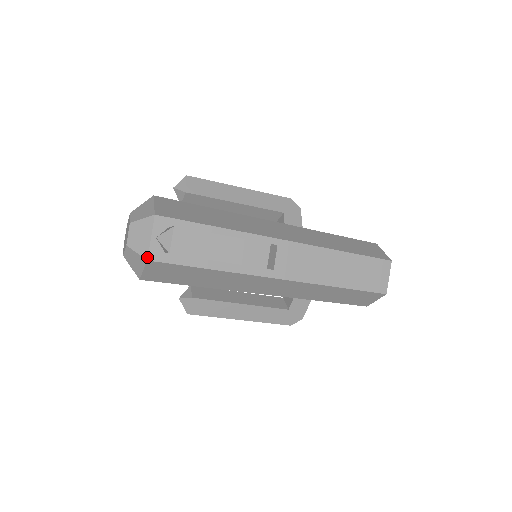
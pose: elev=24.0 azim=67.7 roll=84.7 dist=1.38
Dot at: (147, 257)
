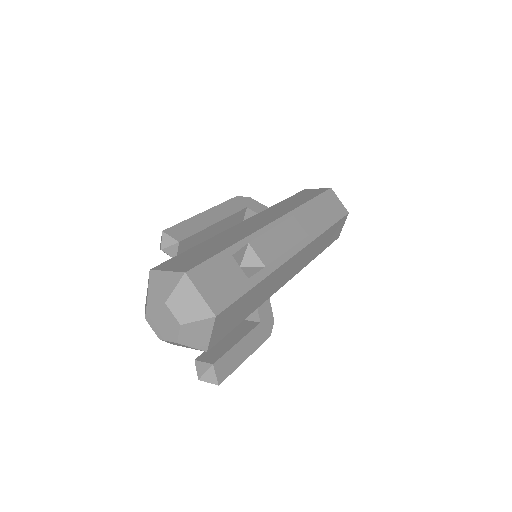
Dot at: occluded
